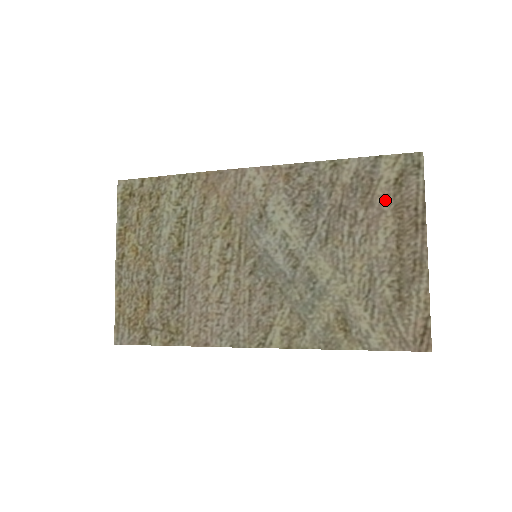
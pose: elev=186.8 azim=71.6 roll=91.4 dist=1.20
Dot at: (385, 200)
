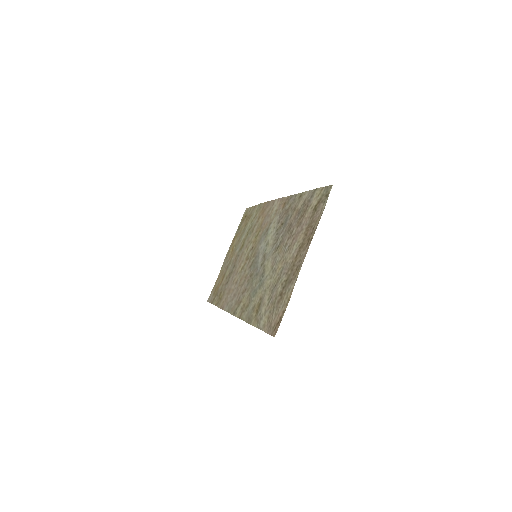
Dot at: (306, 221)
